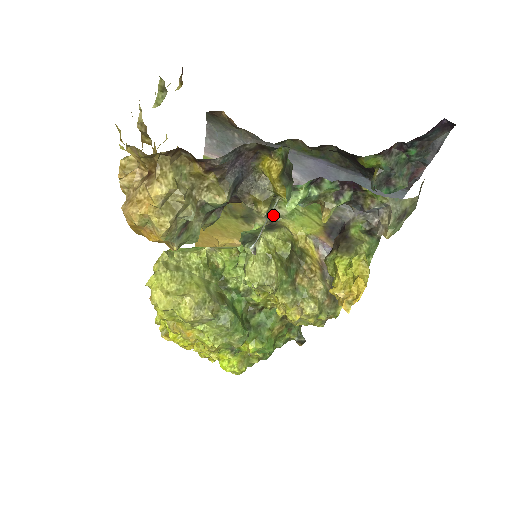
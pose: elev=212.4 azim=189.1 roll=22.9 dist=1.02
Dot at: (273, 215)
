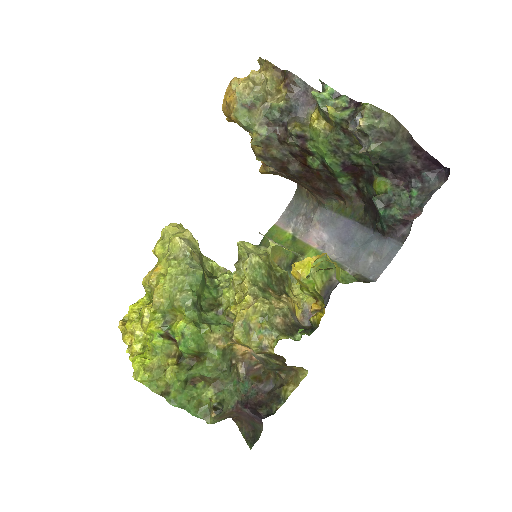
Dot at: occluded
